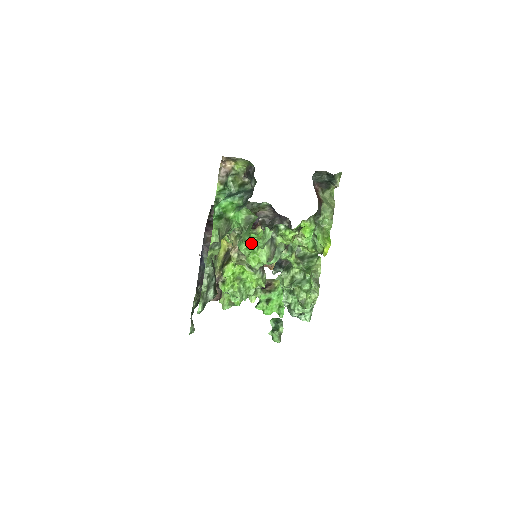
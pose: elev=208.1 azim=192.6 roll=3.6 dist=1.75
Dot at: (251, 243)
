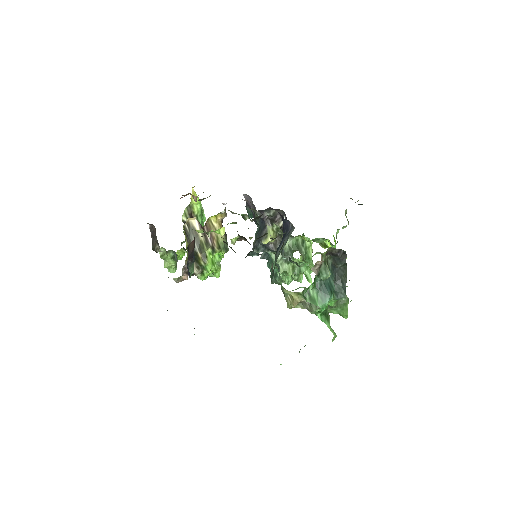
Dot at: occluded
